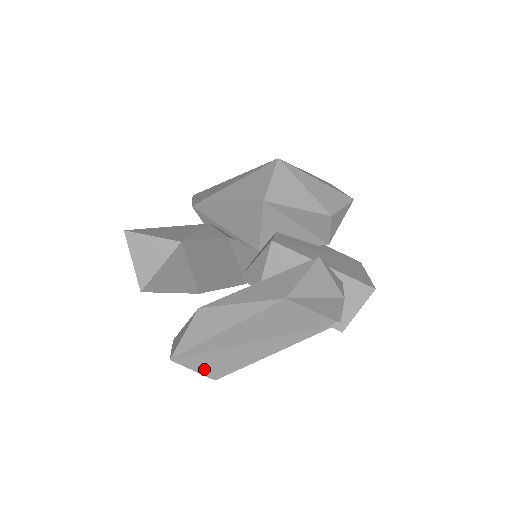
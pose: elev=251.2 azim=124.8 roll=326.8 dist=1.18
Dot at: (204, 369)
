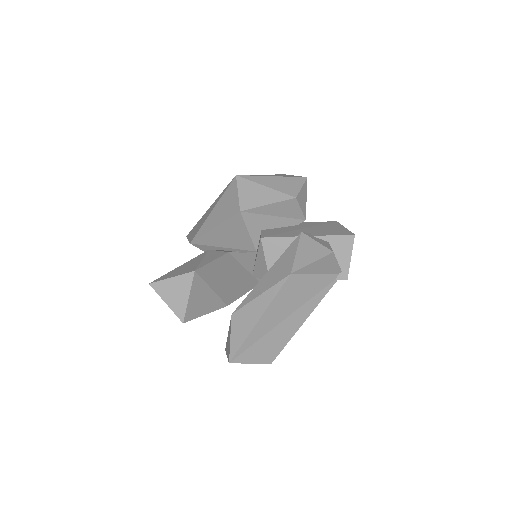
Dot at: (258, 359)
